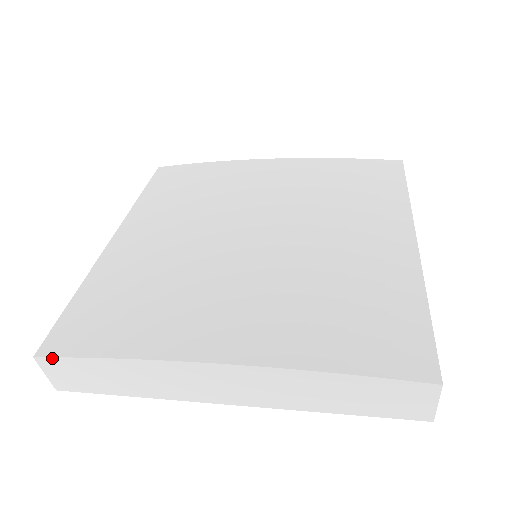
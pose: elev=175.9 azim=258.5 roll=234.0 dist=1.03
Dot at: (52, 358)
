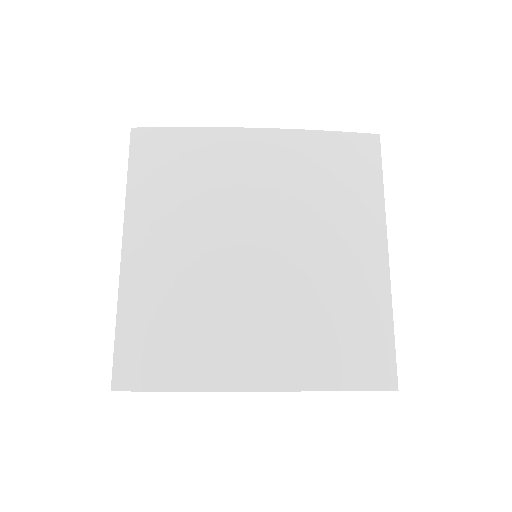
Dot at: occluded
